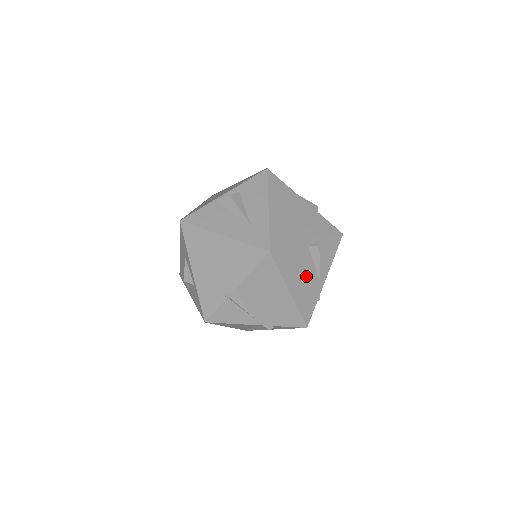
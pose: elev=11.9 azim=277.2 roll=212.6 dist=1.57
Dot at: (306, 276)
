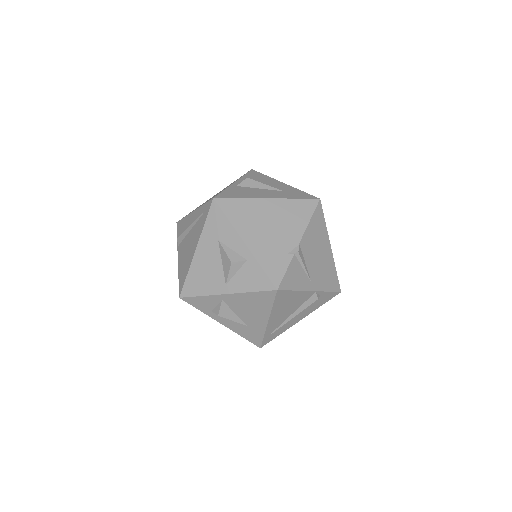
Dot at: occluded
